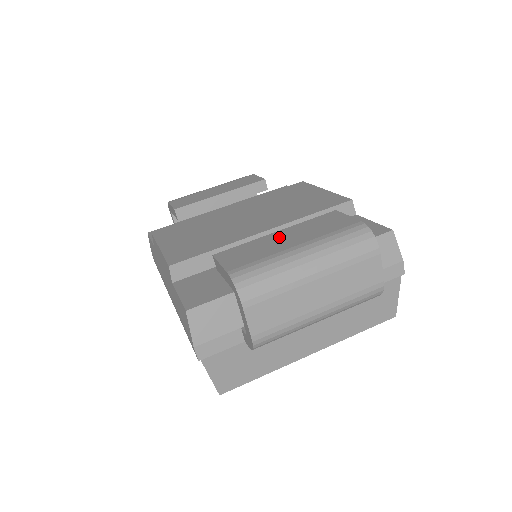
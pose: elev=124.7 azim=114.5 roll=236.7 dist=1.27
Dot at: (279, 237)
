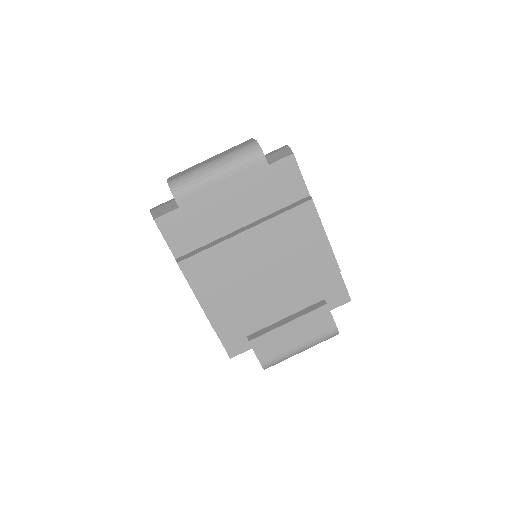
Dot at: (289, 332)
